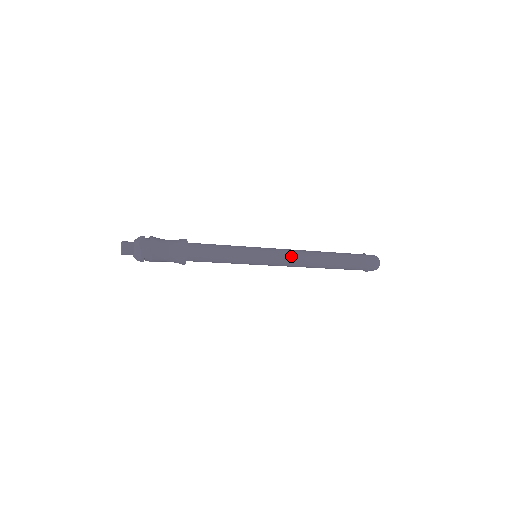
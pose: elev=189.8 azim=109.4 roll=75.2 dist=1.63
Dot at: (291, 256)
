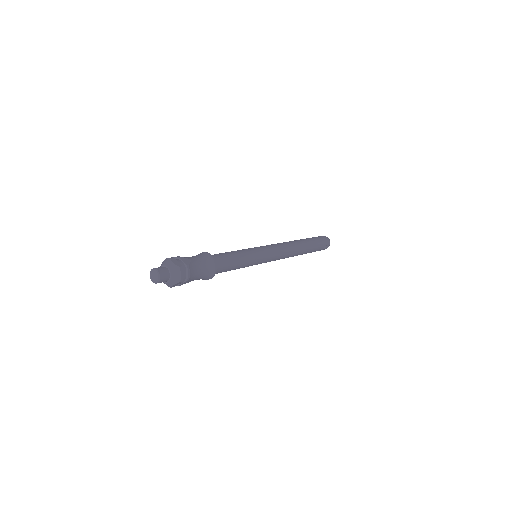
Dot at: (280, 246)
